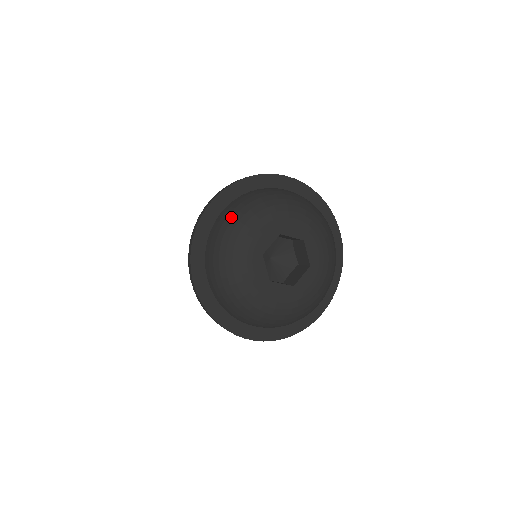
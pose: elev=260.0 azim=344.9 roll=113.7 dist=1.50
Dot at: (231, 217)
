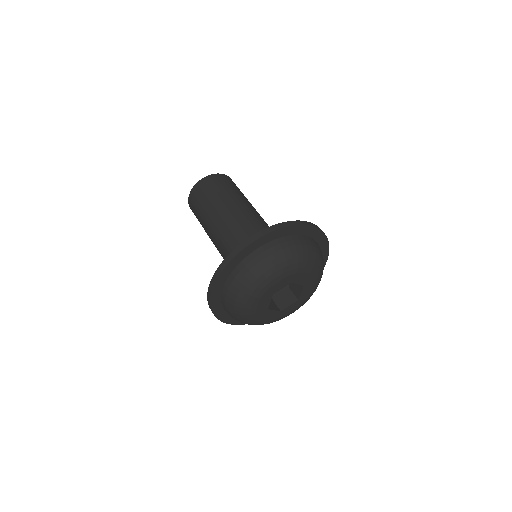
Dot at: (264, 263)
